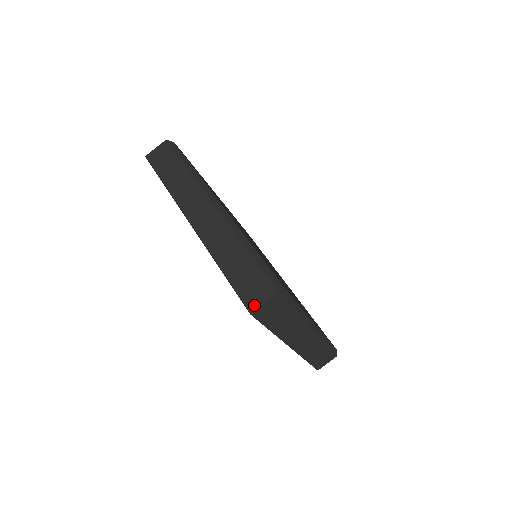
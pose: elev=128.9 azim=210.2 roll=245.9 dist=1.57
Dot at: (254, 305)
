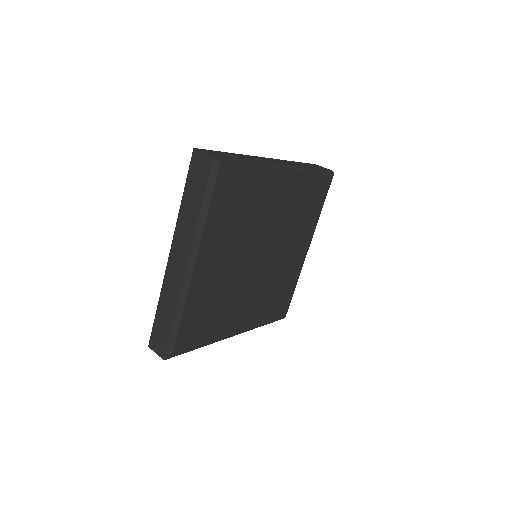
Dot at: (152, 346)
